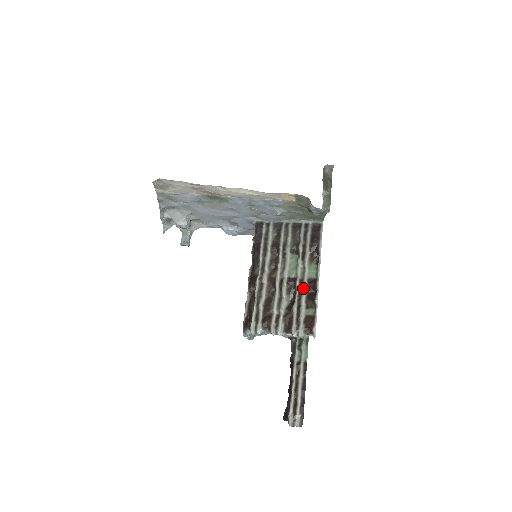
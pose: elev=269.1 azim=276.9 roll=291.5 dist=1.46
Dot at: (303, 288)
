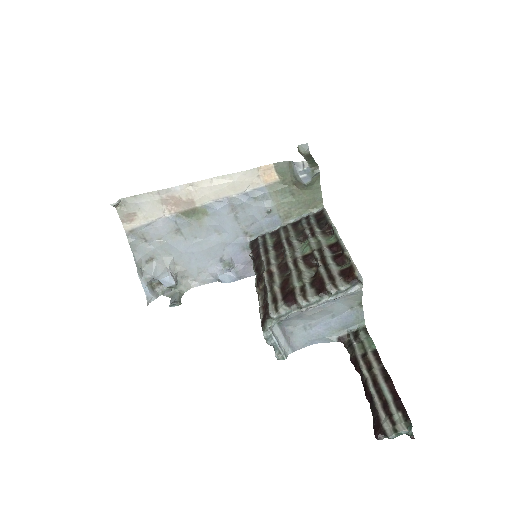
Dot at: (324, 252)
